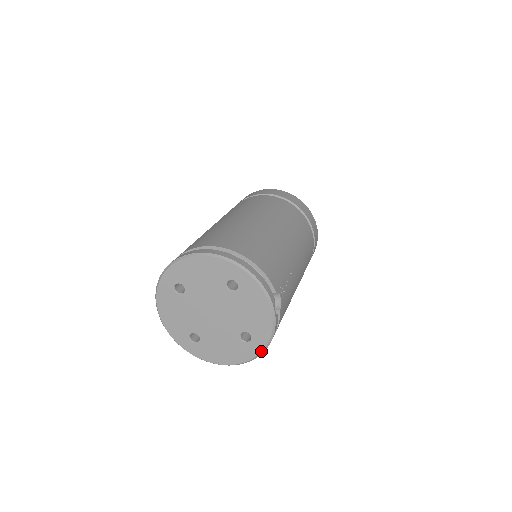
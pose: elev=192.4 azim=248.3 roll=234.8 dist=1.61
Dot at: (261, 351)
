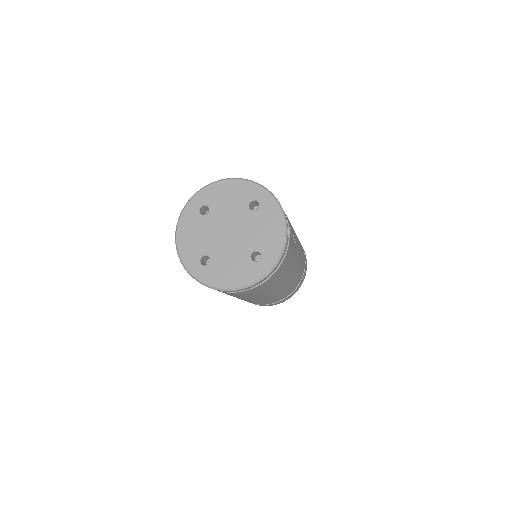
Dot at: (268, 270)
